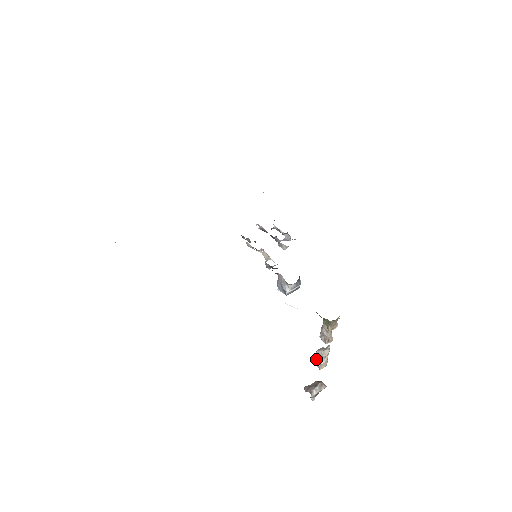
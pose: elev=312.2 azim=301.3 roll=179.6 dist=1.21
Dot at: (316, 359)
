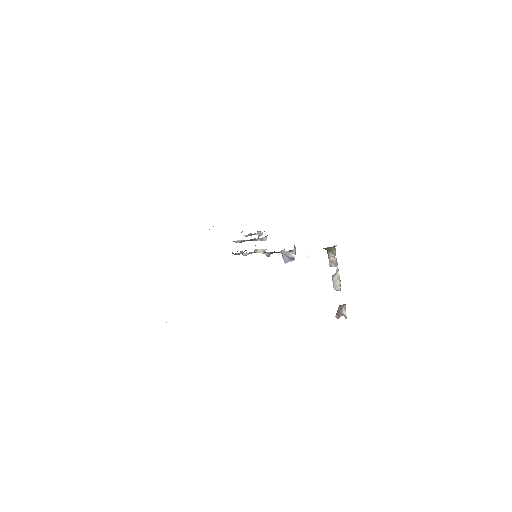
Dot at: (334, 286)
